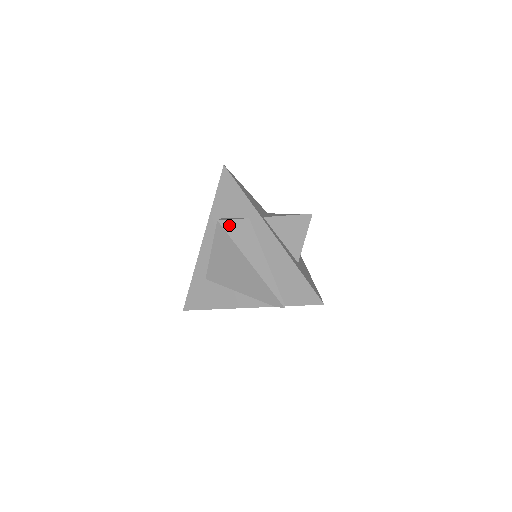
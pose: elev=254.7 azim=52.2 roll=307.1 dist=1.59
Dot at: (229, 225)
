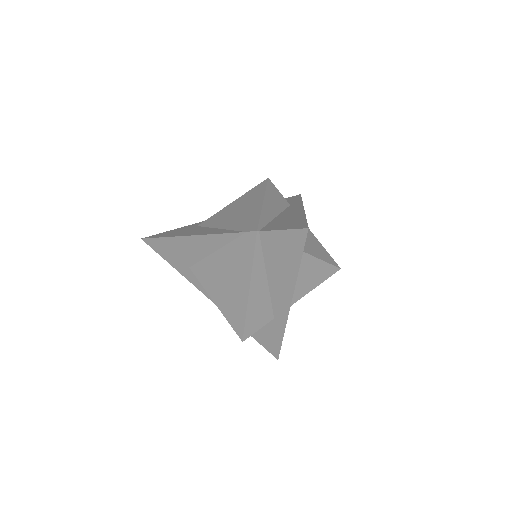
Dot at: (273, 187)
